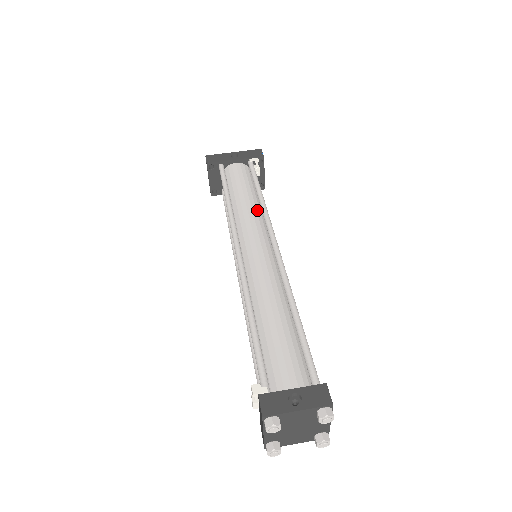
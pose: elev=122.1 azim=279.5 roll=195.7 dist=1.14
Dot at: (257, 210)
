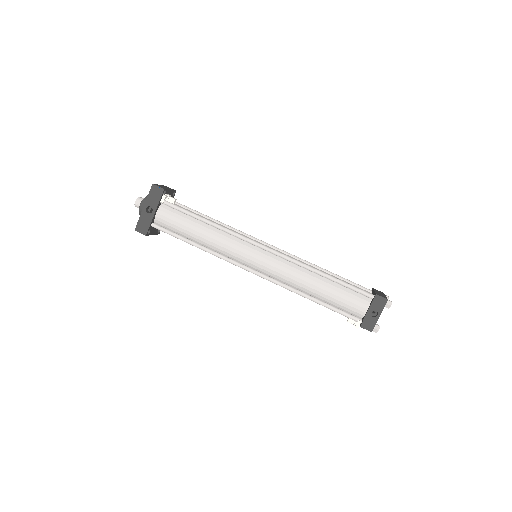
Dot at: (222, 234)
